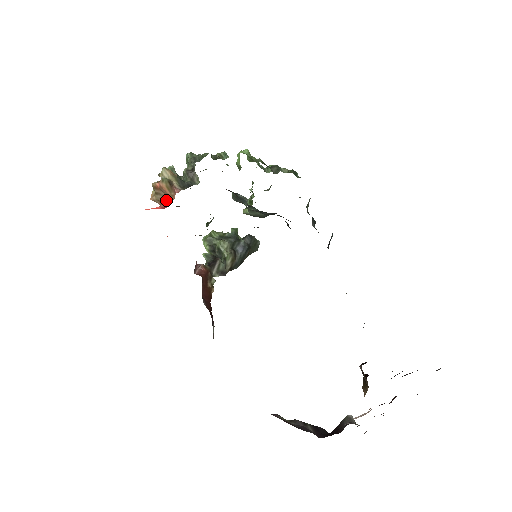
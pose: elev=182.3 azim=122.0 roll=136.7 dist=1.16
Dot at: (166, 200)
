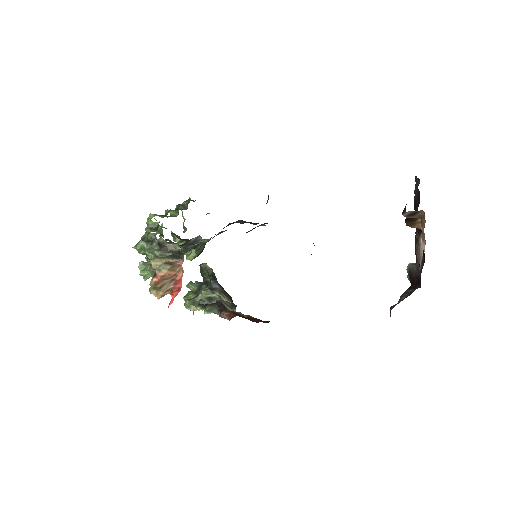
Dot at: (175, 282)
